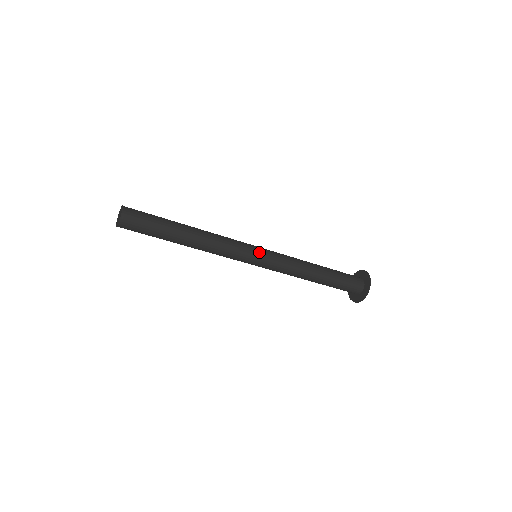
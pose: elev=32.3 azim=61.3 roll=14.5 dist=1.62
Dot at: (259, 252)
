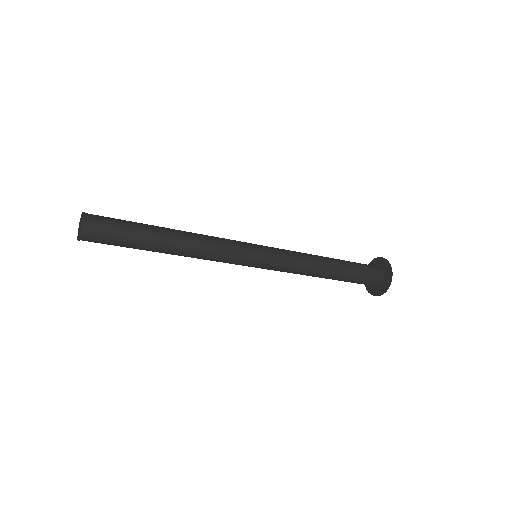
Dot at: (258, 245)
